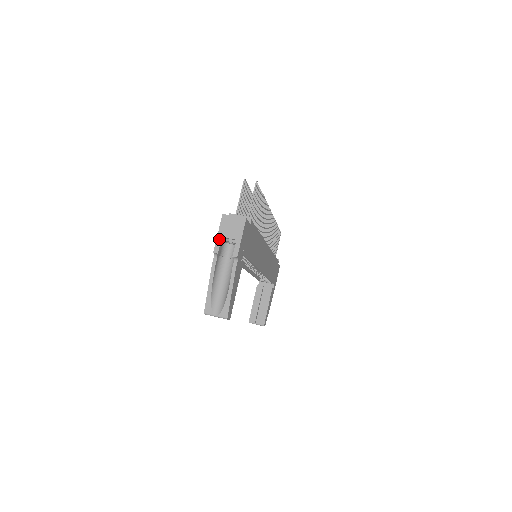
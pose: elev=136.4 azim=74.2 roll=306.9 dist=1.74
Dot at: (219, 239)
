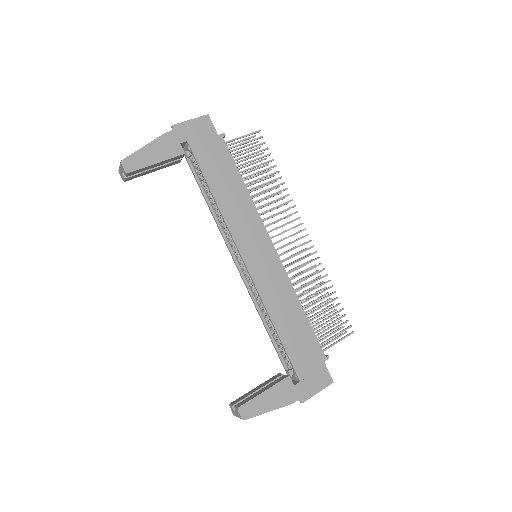
Dot at: occluded
